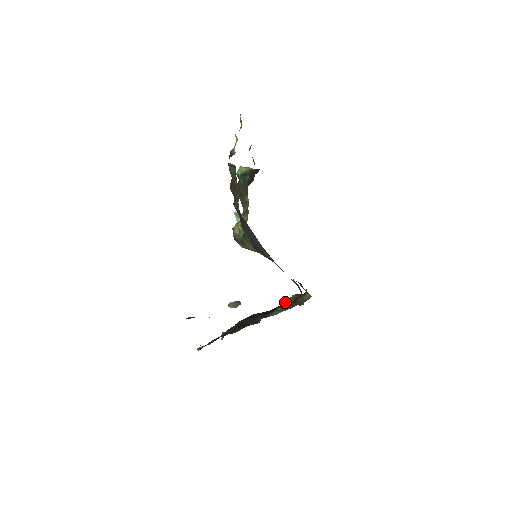
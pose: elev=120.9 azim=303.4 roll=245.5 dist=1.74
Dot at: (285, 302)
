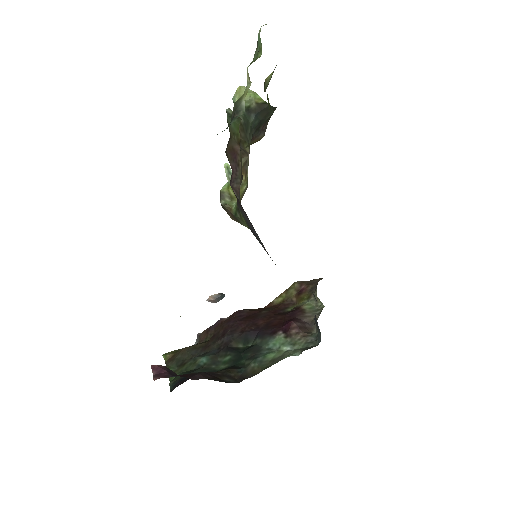
Dot at: (291, 326)
